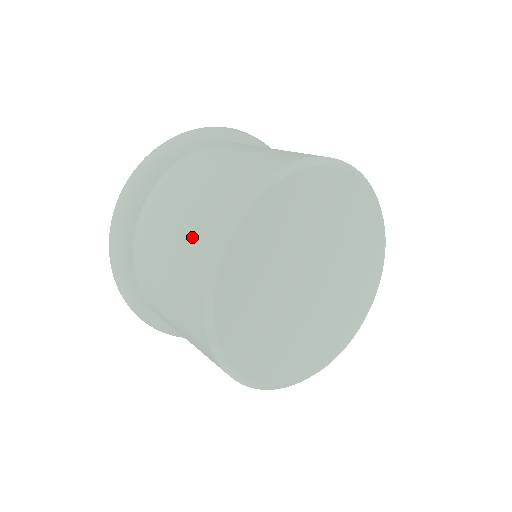
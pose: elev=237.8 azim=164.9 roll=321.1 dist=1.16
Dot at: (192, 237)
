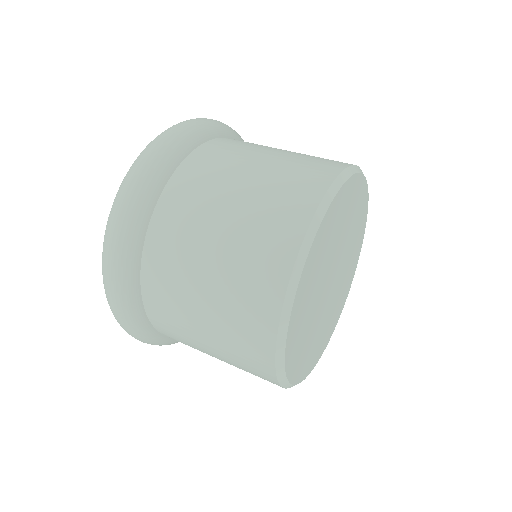
Dot at: (238, 346)
